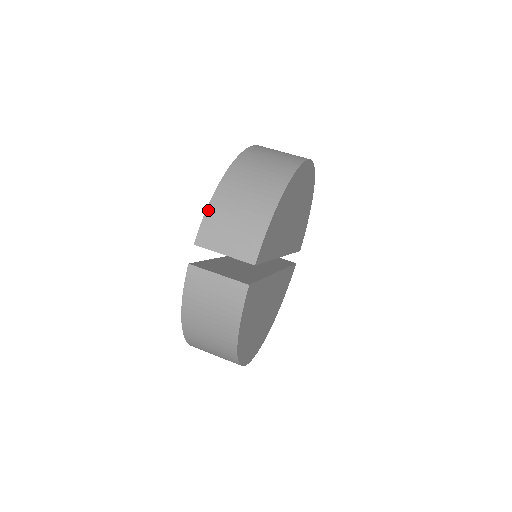
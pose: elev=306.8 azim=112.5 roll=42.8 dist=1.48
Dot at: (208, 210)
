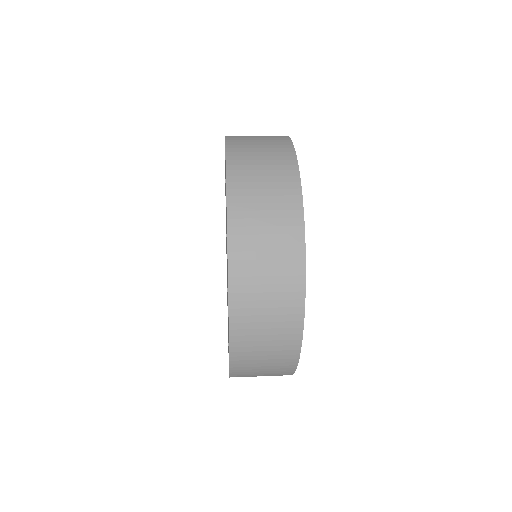
Dot at: occluded
